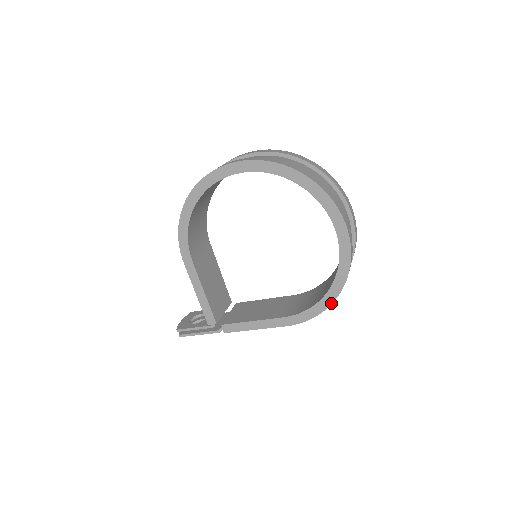
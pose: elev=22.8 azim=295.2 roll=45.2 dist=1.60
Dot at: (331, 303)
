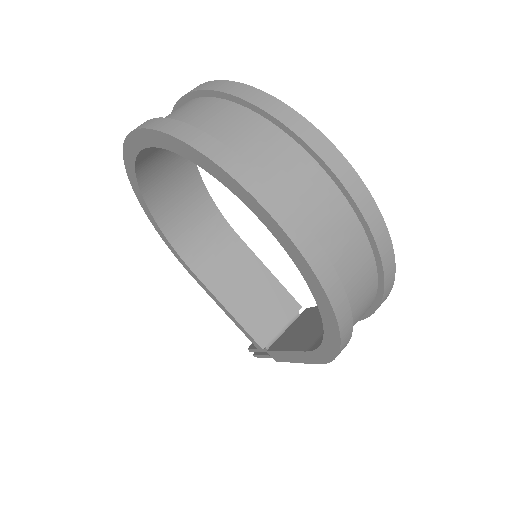
Dot at: (339, 338)
